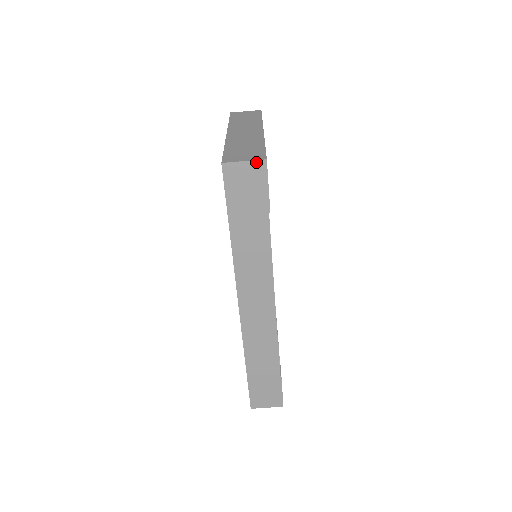
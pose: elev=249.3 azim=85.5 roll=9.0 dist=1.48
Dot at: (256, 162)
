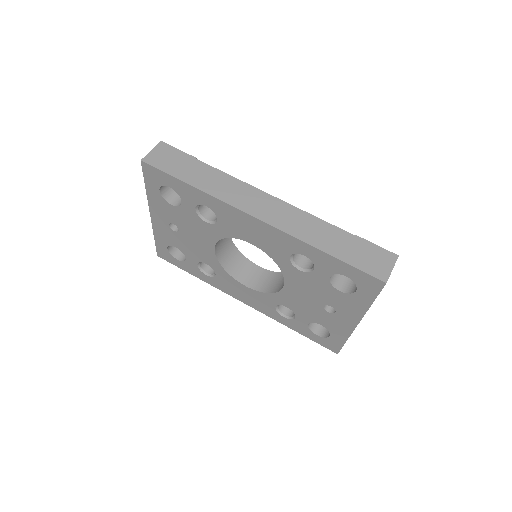
Dot at: (157, 146)
